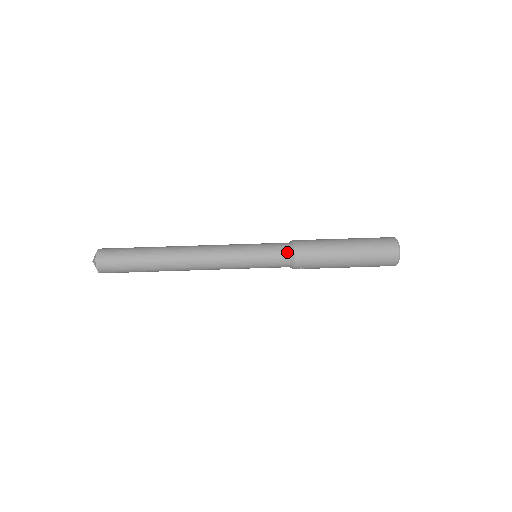
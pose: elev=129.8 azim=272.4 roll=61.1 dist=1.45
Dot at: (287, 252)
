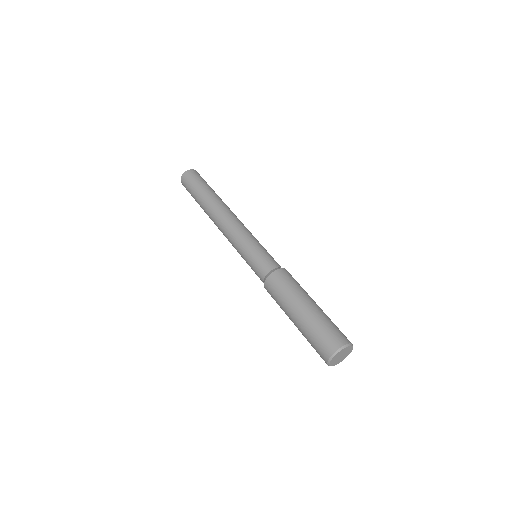
Dot at: (264, 274)
